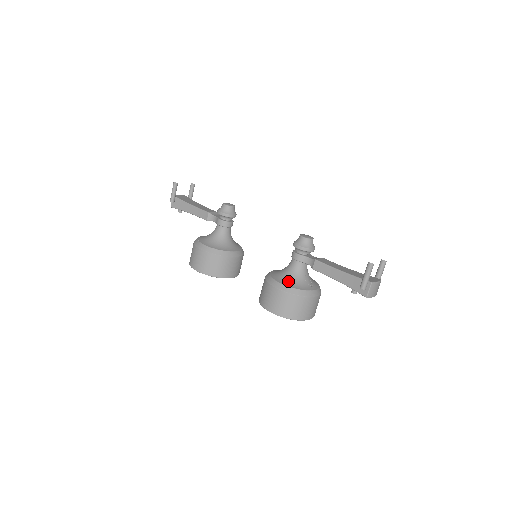
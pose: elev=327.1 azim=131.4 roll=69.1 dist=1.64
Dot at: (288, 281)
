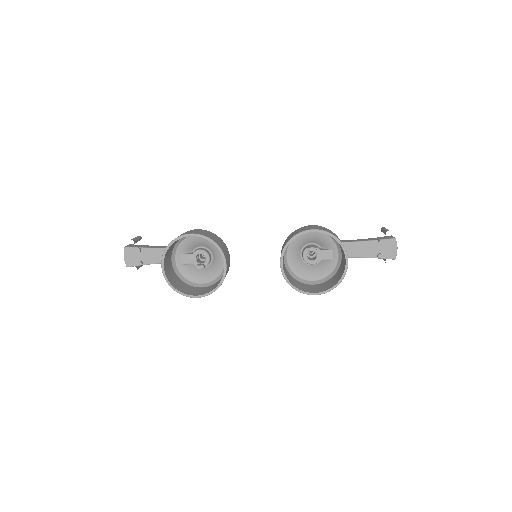
Dot at: (316, 235)
